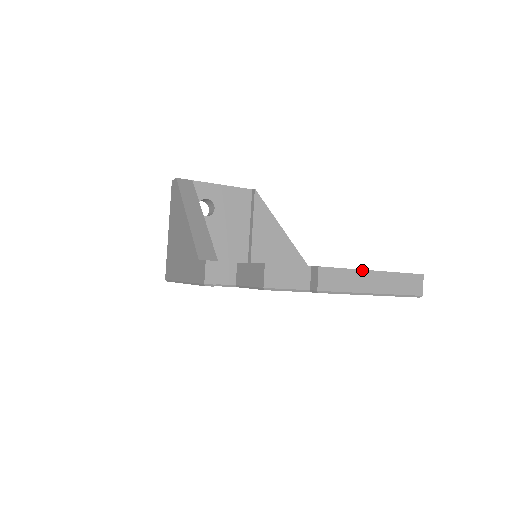
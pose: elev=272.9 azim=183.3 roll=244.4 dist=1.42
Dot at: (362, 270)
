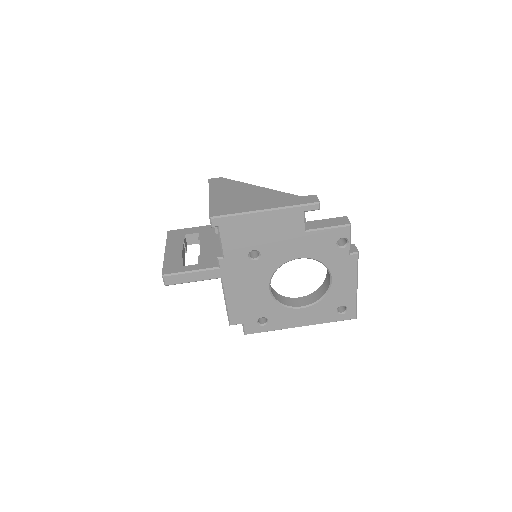
Dot at: occluded
